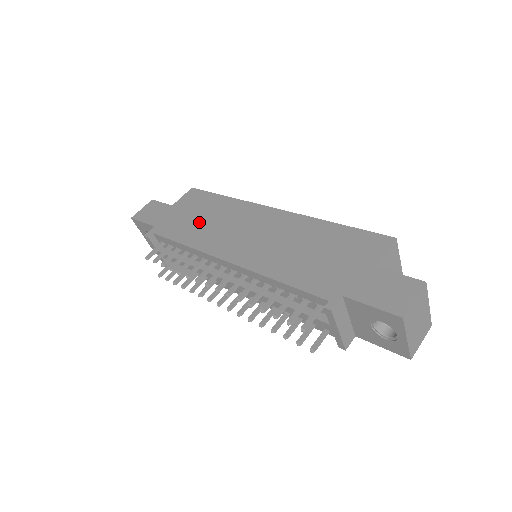
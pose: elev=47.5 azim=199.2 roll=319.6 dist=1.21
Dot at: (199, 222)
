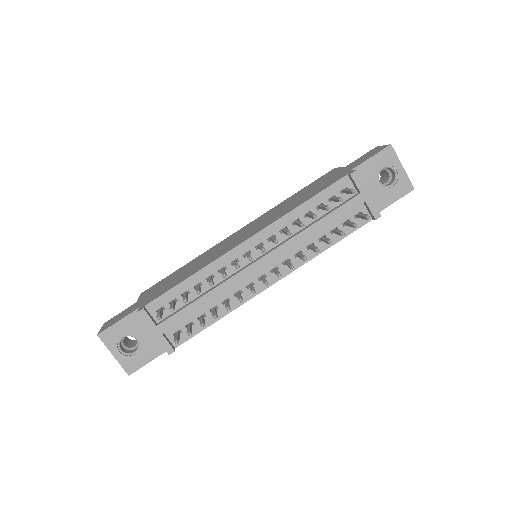
Dot at: (185, 272)
